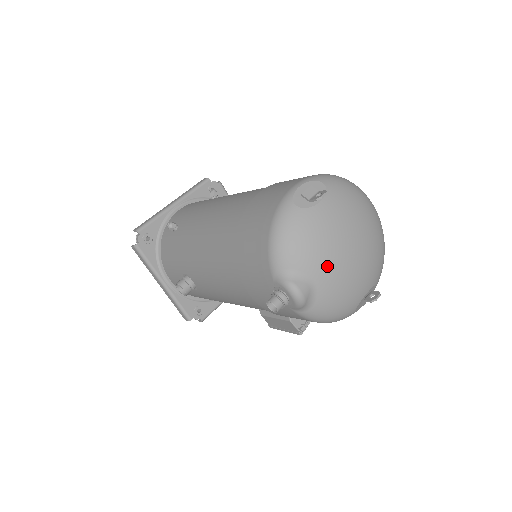
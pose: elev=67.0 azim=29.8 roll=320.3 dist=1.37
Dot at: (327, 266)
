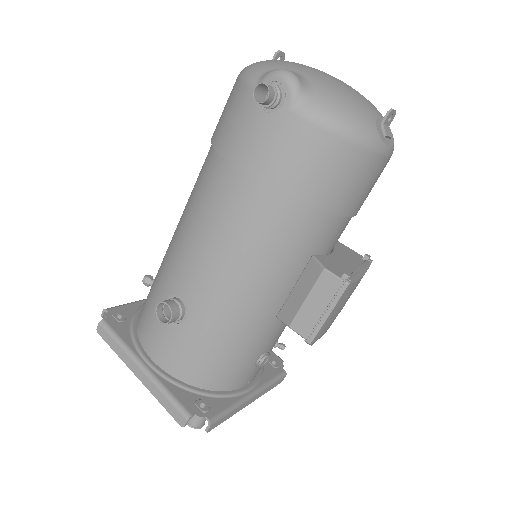
Dot at: (310, 70)
